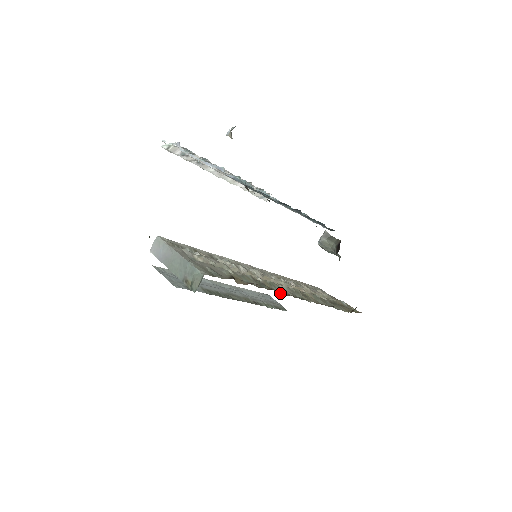
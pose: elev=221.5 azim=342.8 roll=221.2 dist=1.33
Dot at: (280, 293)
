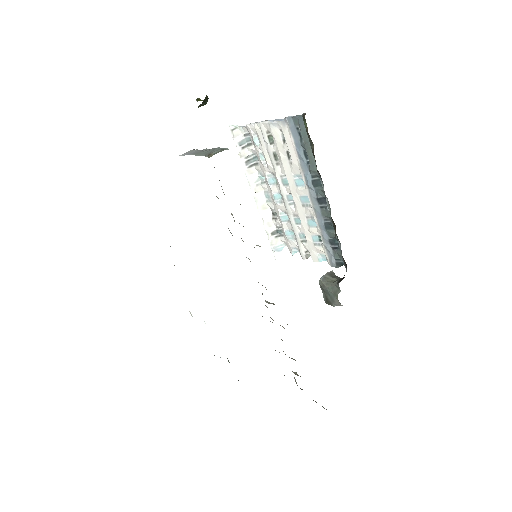
Dot at: occluded
